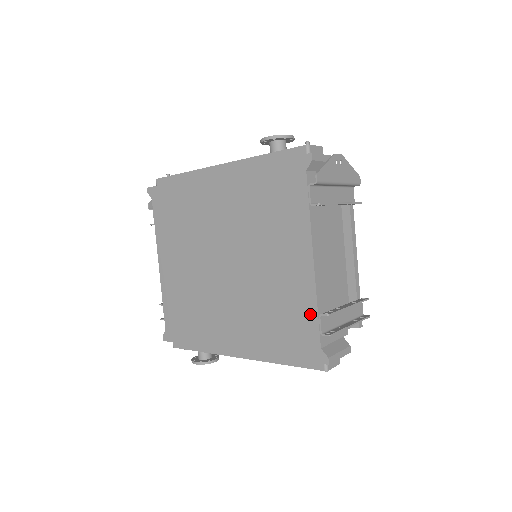
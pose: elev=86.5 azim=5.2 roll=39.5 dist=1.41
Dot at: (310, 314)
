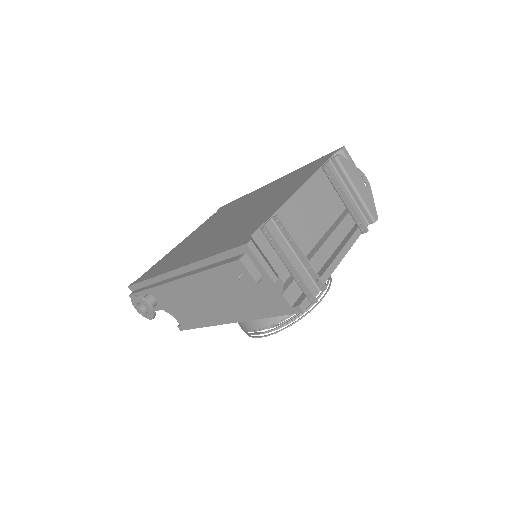
Dot at: (264, 219)
